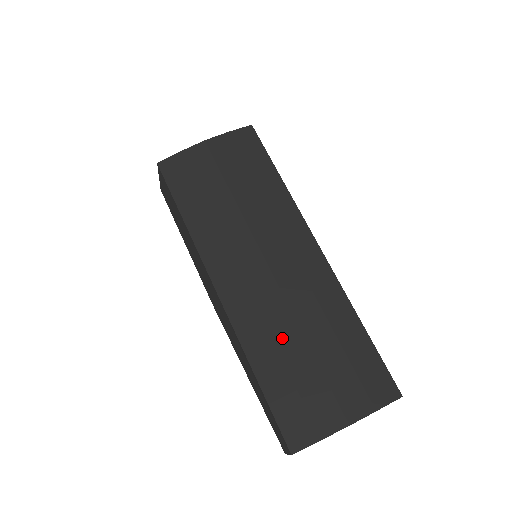
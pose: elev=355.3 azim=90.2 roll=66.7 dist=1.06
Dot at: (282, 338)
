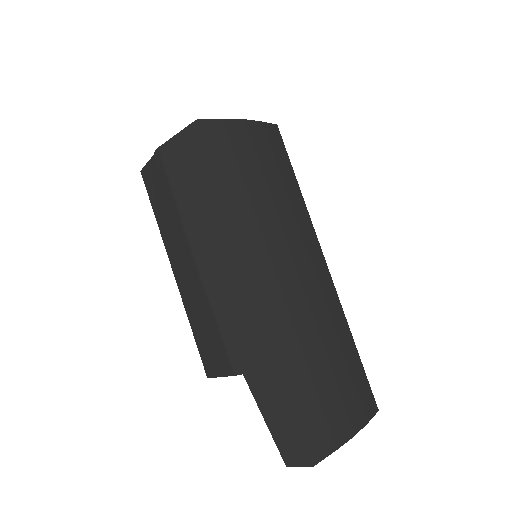
Dot at: (308, 345)
